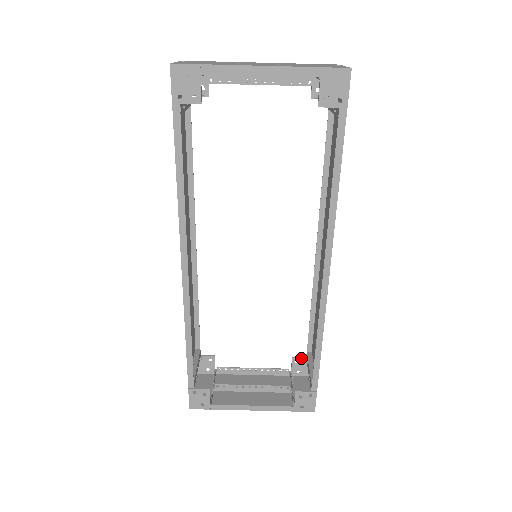
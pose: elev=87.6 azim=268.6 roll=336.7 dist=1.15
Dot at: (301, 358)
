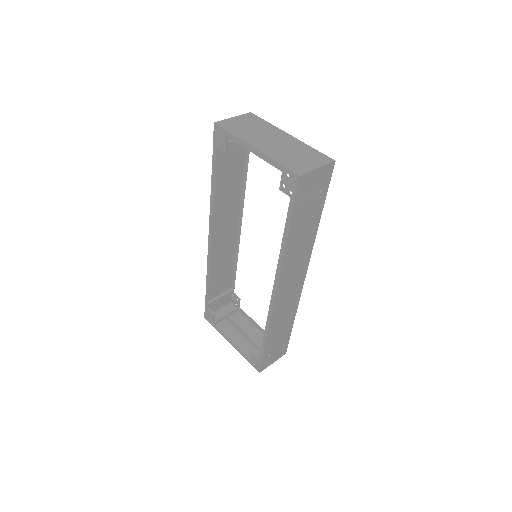
Dot at: occluded
